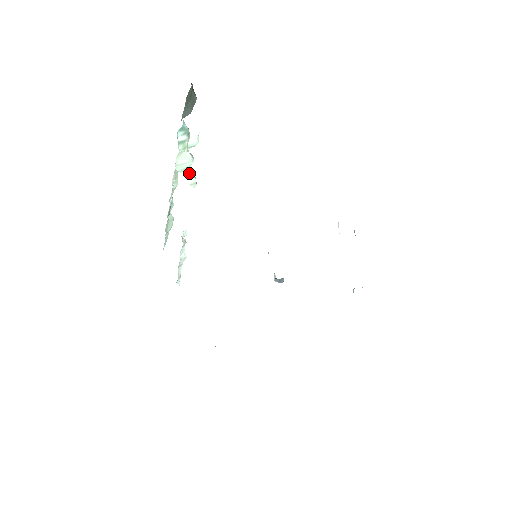
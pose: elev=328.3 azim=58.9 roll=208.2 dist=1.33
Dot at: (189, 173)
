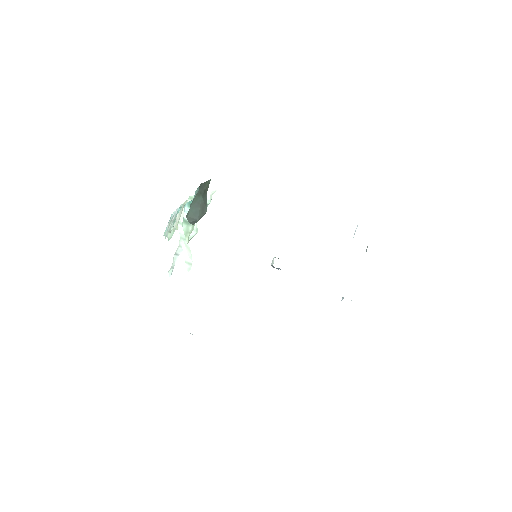
Dot at: (188, 247)
